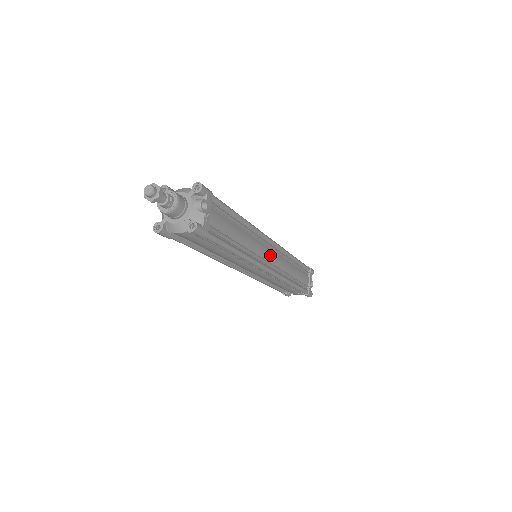
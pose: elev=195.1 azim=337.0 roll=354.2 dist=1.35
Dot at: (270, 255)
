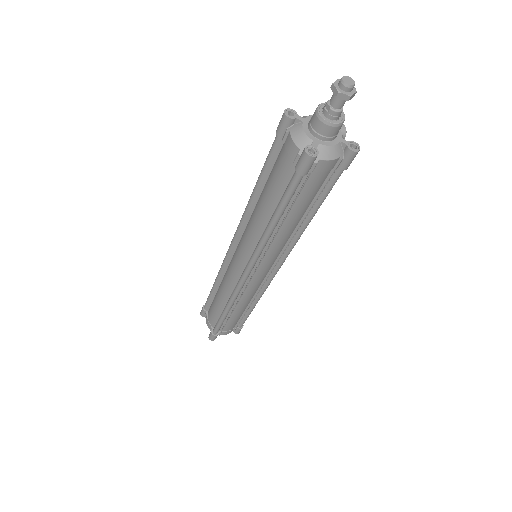
Dot at: occluded
